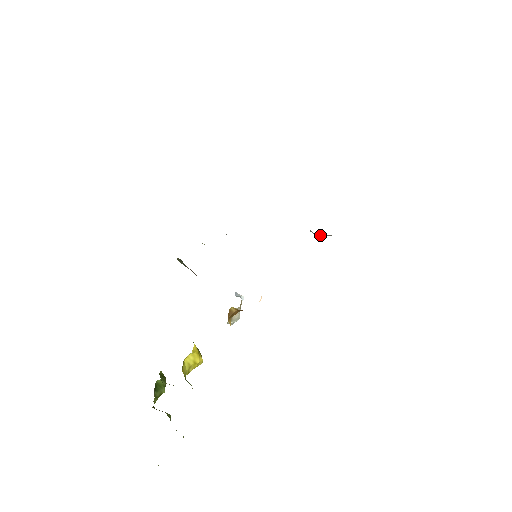
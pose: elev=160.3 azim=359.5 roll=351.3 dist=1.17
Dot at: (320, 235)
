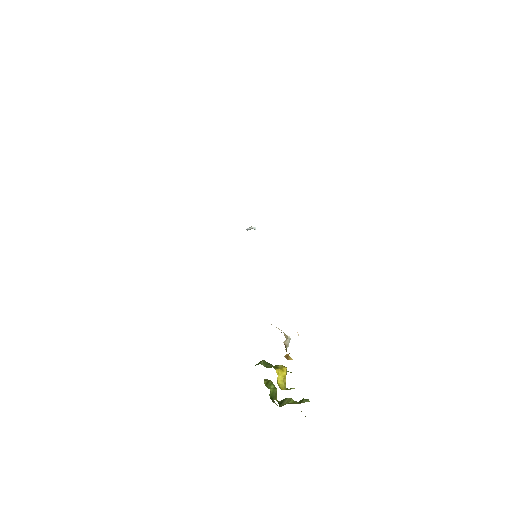
Dot at: occluded
